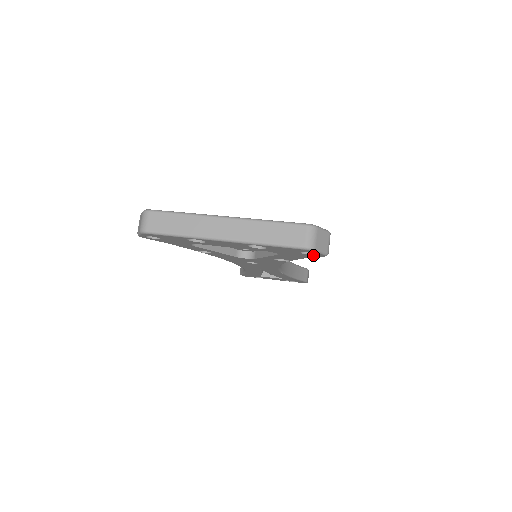
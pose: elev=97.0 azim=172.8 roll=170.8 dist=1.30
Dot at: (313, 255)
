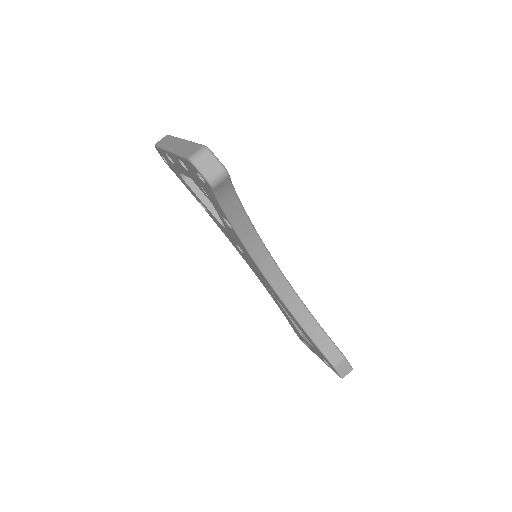
Dot at: (207, 185)
